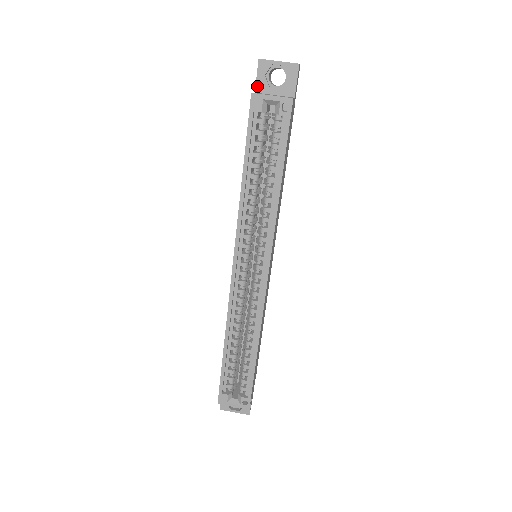
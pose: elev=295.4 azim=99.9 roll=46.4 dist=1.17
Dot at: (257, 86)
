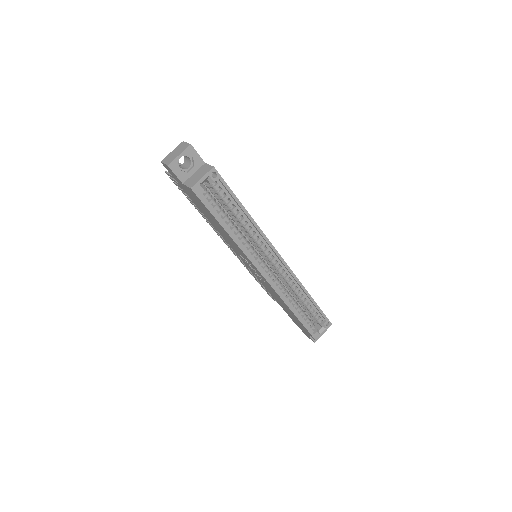
Dot at: (181, 179)
